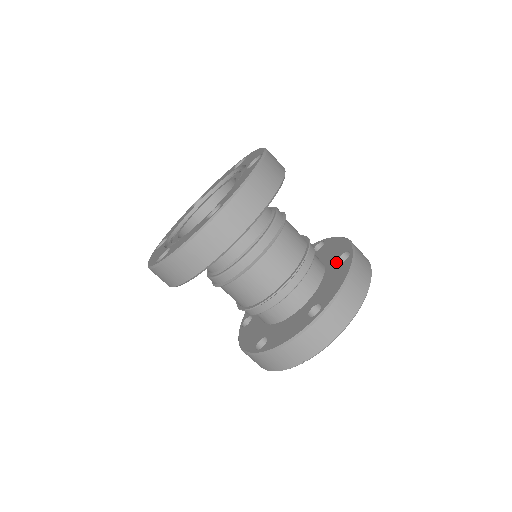
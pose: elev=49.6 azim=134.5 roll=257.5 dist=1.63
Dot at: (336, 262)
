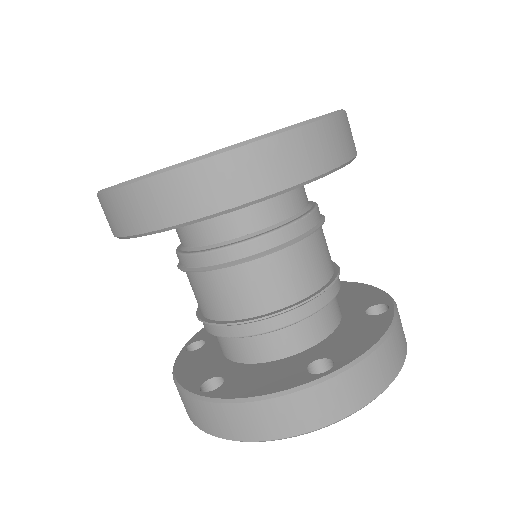
Dot at: (313, 359)
